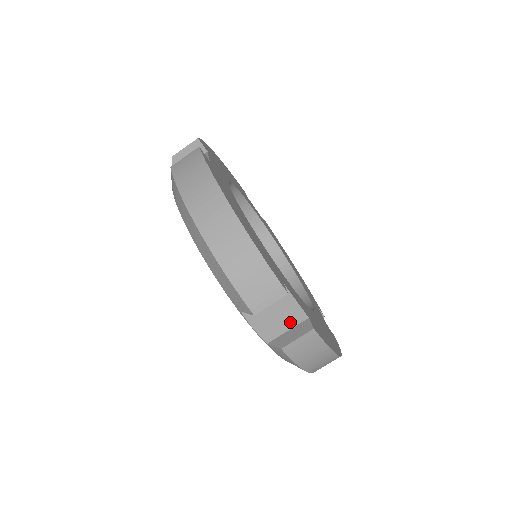
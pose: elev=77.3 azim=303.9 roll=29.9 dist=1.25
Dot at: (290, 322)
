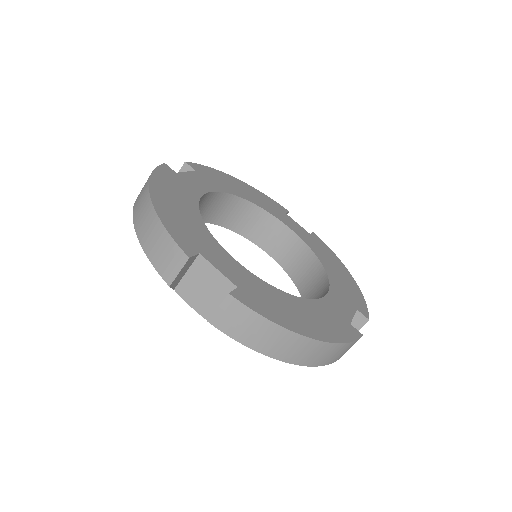
Dot at: (221, 295)
